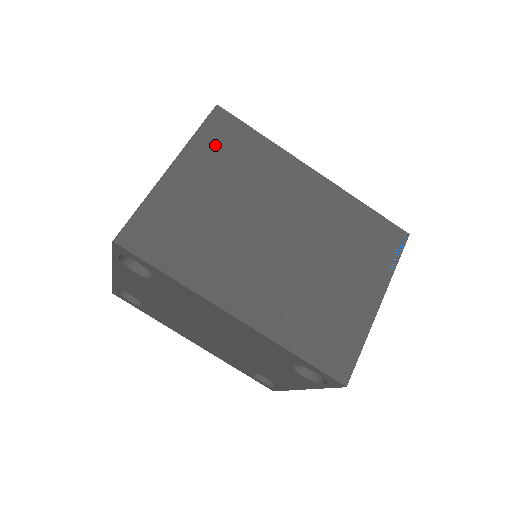
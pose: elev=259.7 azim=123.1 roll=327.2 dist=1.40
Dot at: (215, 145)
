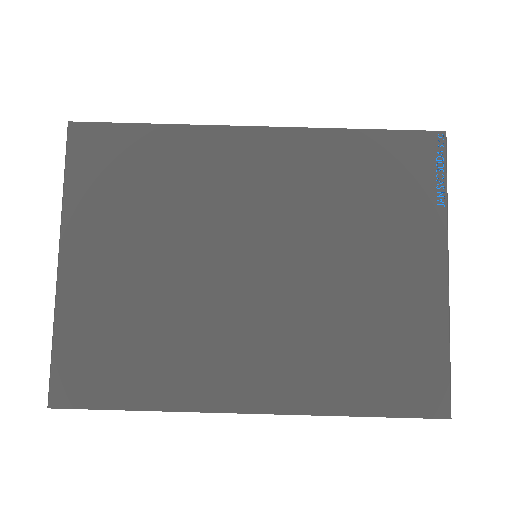
Dot at: (98, 186)
